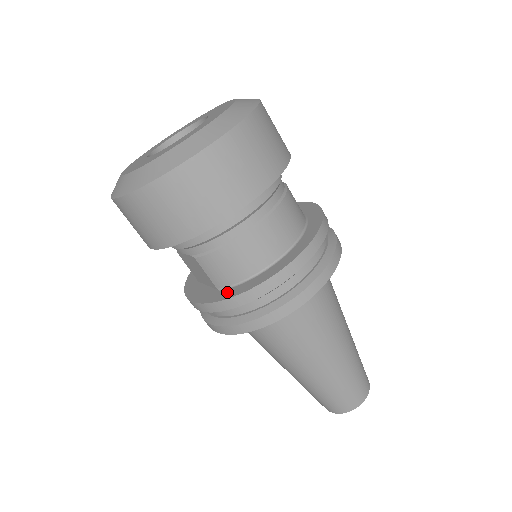
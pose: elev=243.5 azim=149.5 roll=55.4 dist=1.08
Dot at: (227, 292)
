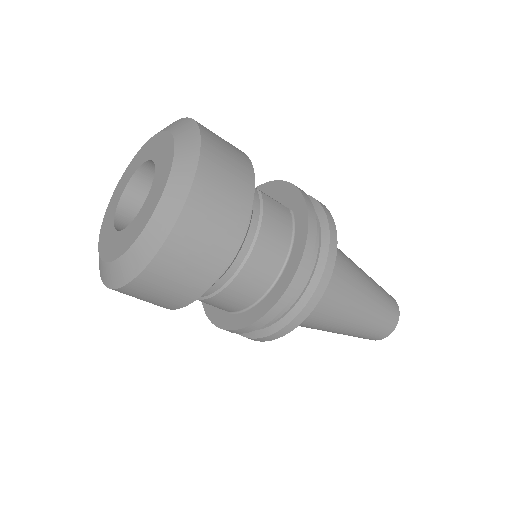
Dot at: (235, 319)
